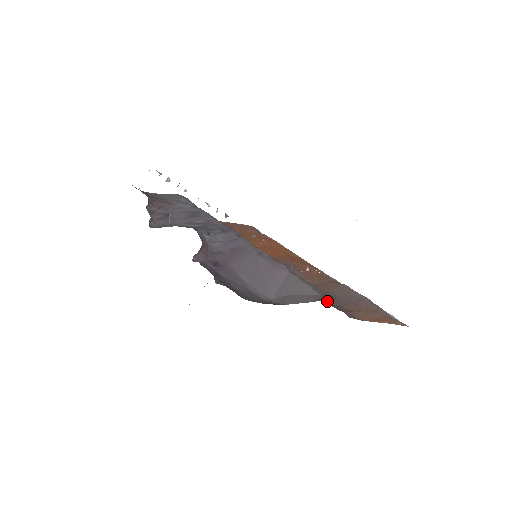
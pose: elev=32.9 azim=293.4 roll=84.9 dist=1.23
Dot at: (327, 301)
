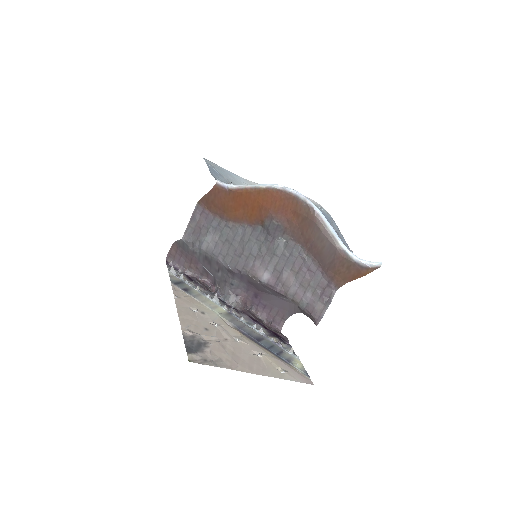
Dot at: (317, 263)
